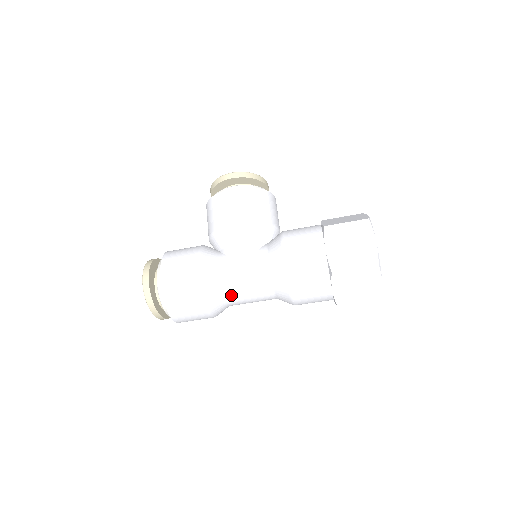
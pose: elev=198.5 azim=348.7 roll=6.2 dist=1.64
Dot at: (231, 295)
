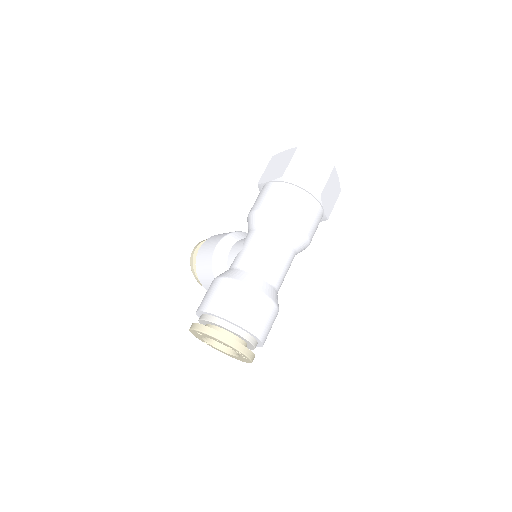
Dot at: (258, 267)
